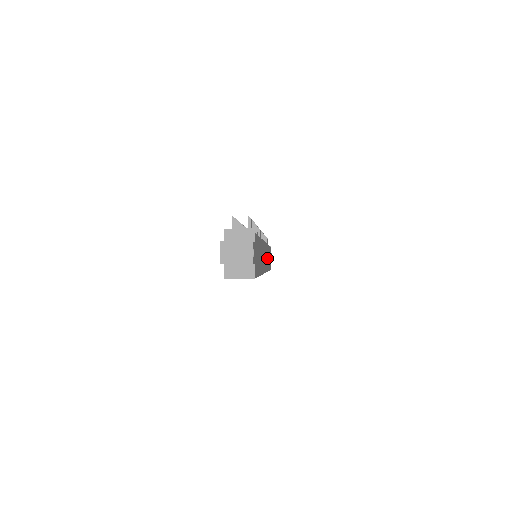
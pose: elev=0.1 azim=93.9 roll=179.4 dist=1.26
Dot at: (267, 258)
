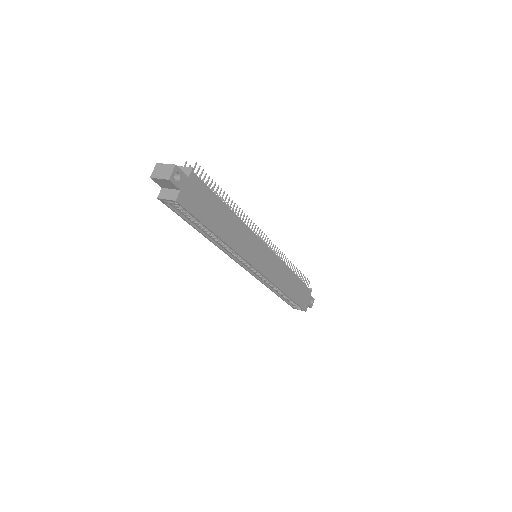
Dot at: (275, 270)
